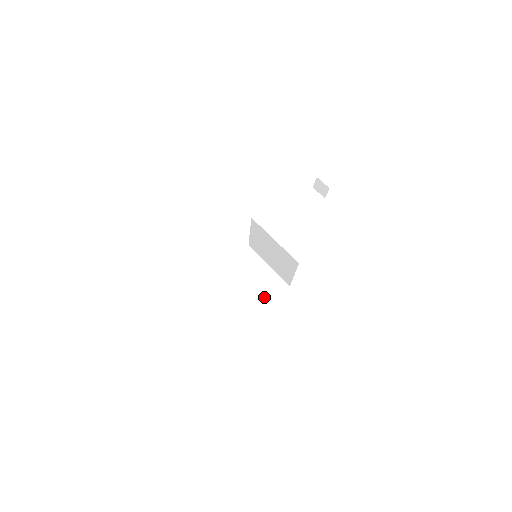
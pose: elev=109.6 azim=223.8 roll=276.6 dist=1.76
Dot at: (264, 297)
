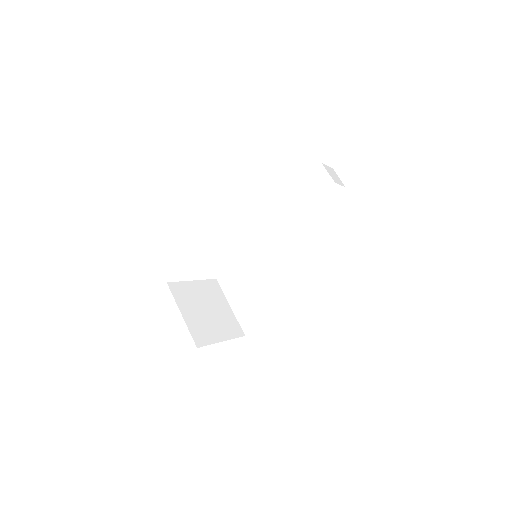
Dot at: (287, 292)
